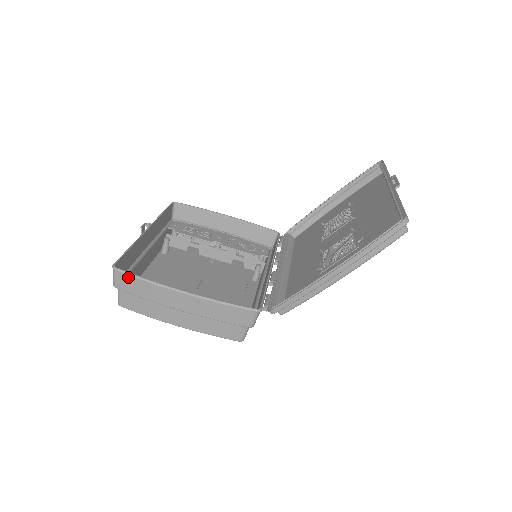
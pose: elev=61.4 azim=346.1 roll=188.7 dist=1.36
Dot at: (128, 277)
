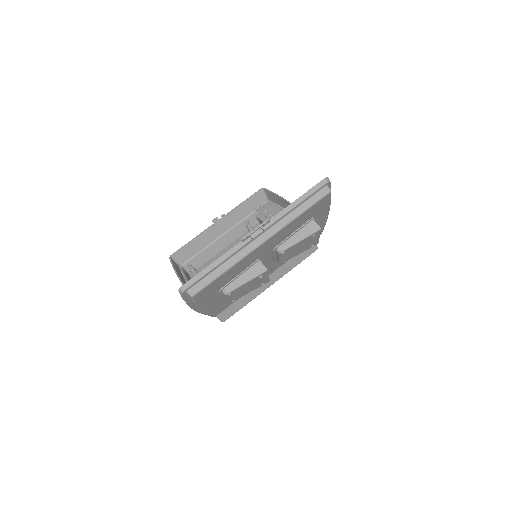
Dot at: occluded
